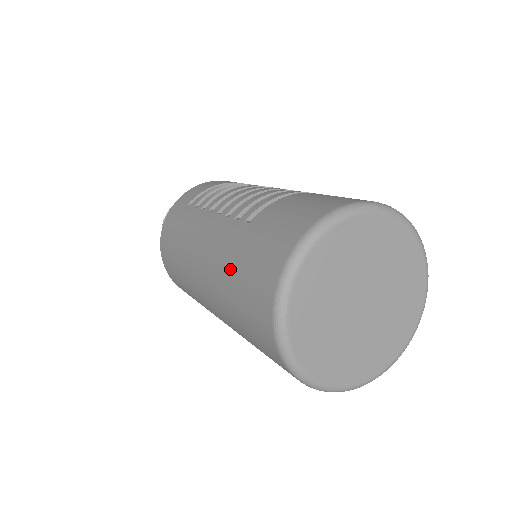
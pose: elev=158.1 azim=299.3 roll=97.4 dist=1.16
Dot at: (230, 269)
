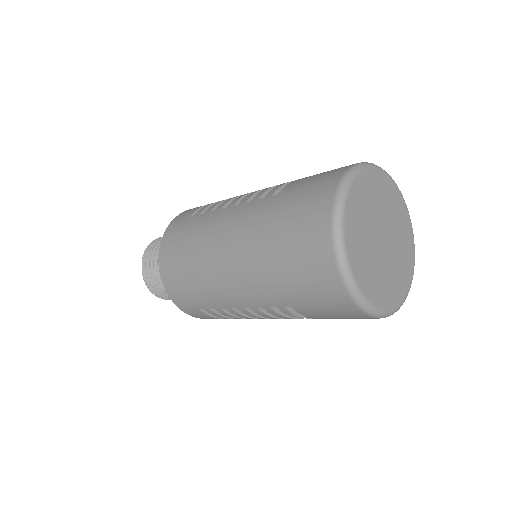
Dot at: (270, 227)
